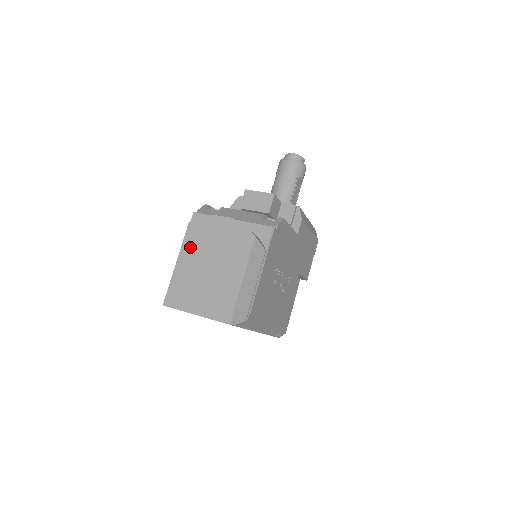
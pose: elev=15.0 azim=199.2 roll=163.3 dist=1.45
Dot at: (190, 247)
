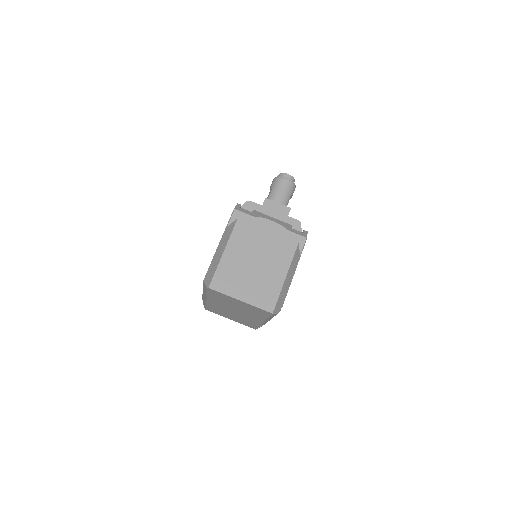
Dot at: (238, 240)
